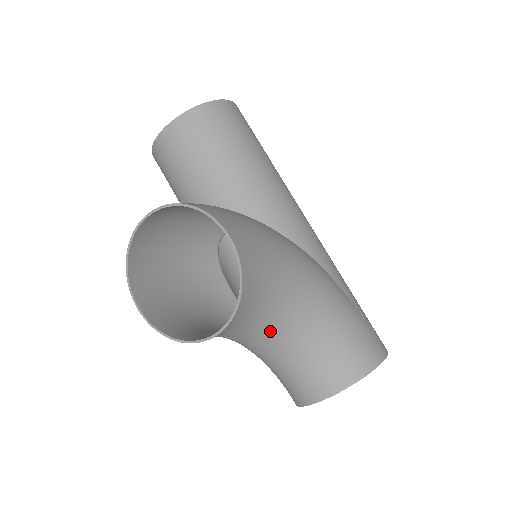
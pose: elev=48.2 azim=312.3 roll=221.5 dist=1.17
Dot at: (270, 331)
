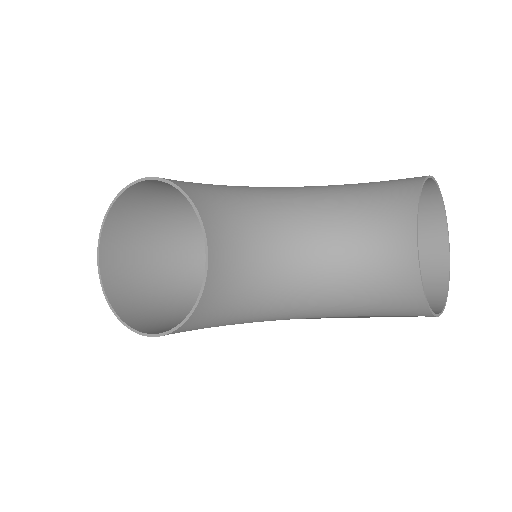
Dot at: (284, 239)
